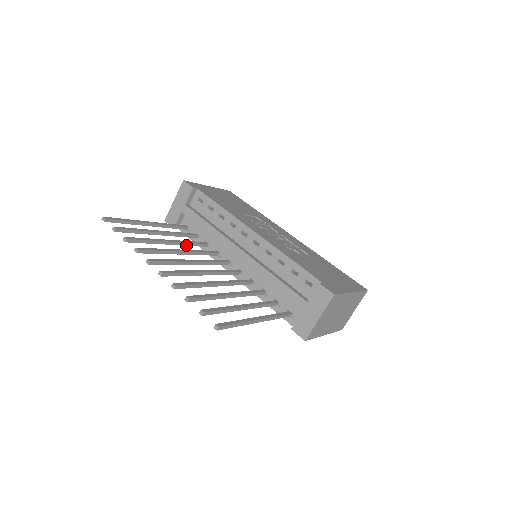
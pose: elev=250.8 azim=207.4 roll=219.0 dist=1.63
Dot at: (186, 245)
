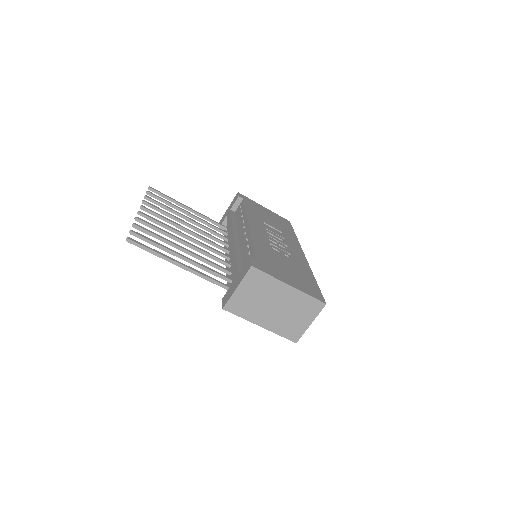
Dot at: occluded
